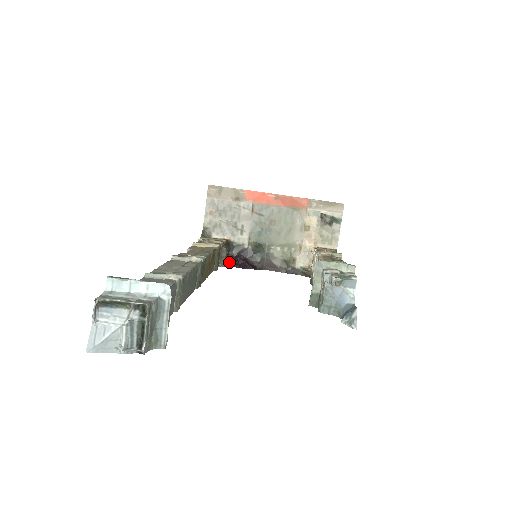
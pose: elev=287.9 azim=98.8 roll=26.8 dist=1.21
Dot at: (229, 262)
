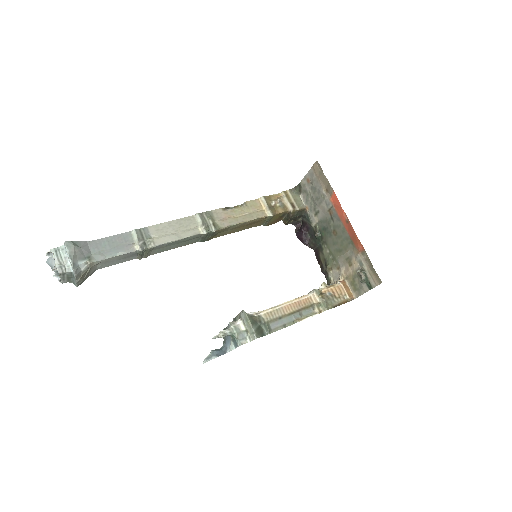
Dot at: (296, 222)
